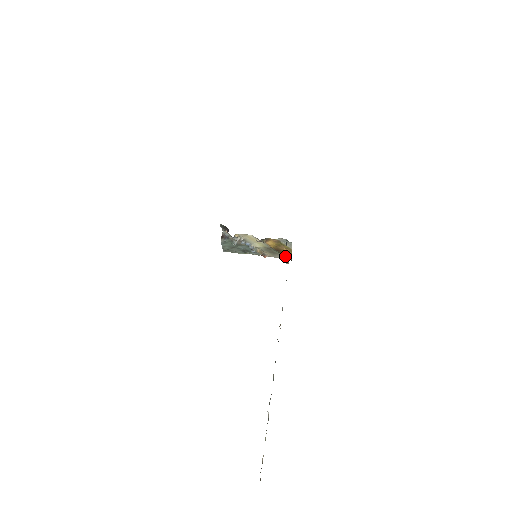
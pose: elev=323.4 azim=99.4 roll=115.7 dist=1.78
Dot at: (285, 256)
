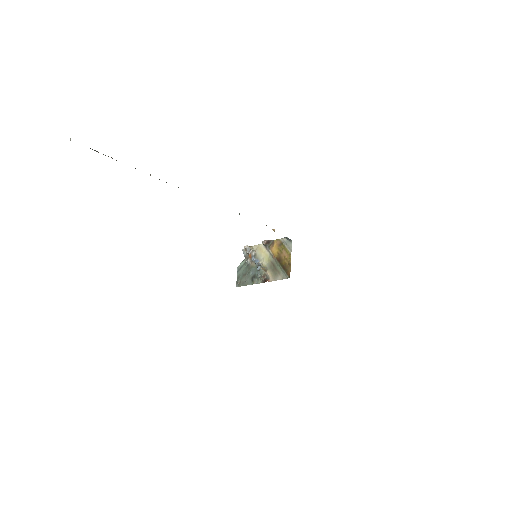
Dot at: (285, 271)
